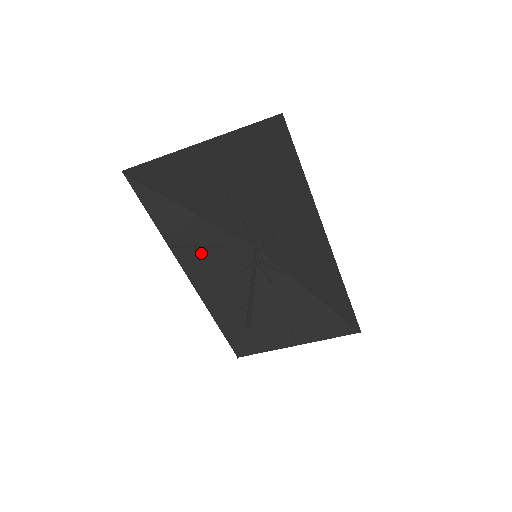
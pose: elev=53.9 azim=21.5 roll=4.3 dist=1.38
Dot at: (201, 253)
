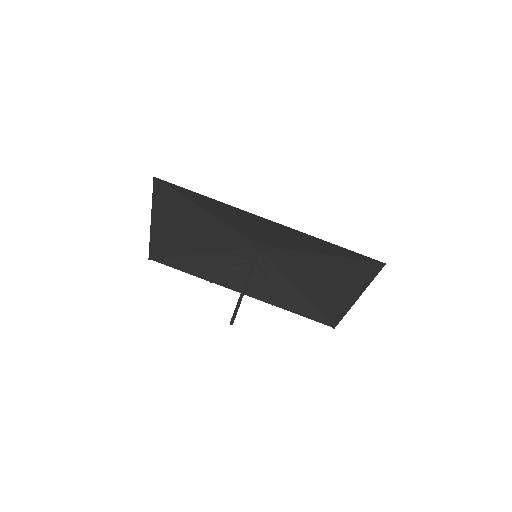
Dot at: (232, 274)
